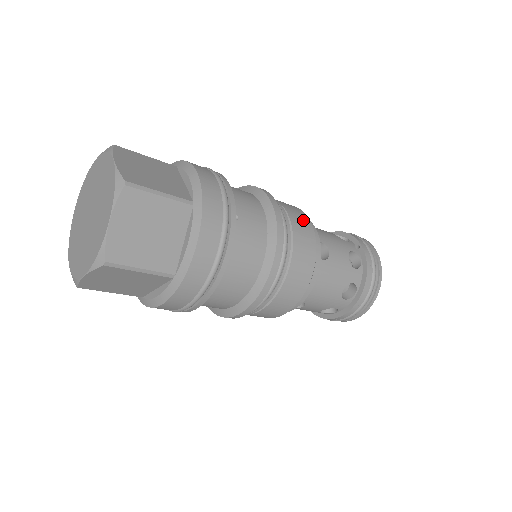
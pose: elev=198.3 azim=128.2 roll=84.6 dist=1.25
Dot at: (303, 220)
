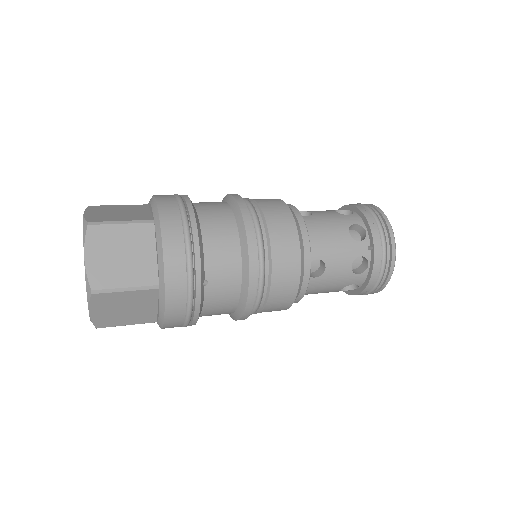
Dot at: (290, 256)
